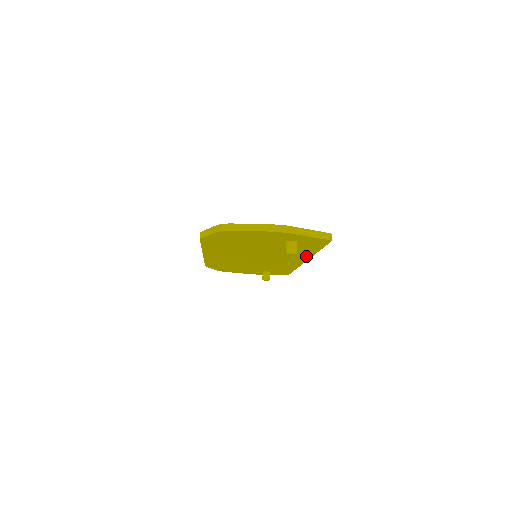
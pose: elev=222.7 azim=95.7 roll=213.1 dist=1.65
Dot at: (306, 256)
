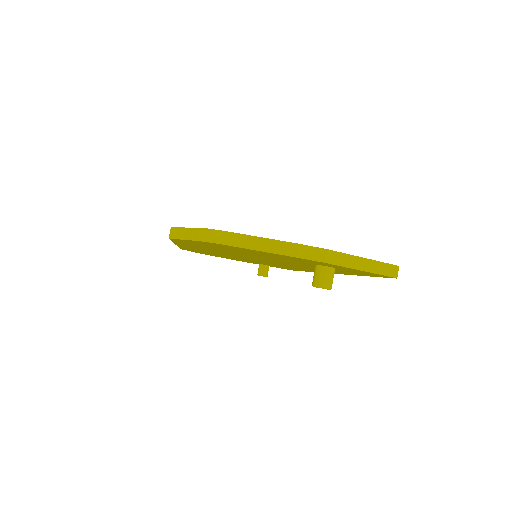
Dot at: occluded
